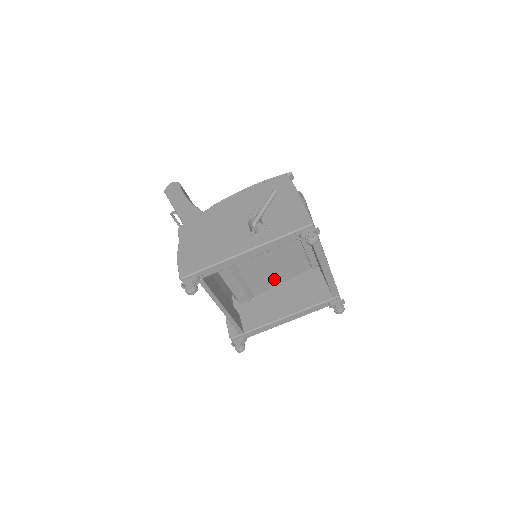
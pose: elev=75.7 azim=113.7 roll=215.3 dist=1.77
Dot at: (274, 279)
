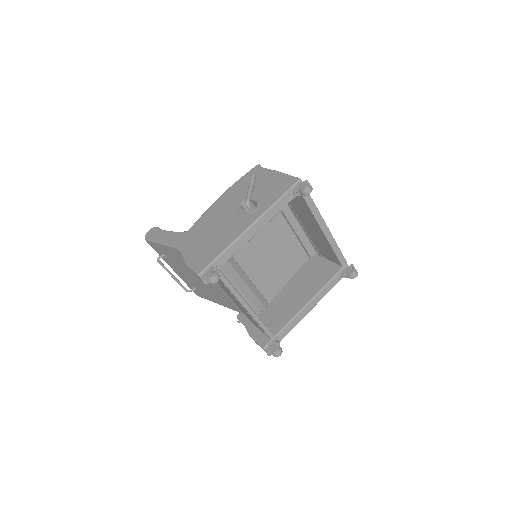
Dot at: (280, 279)
